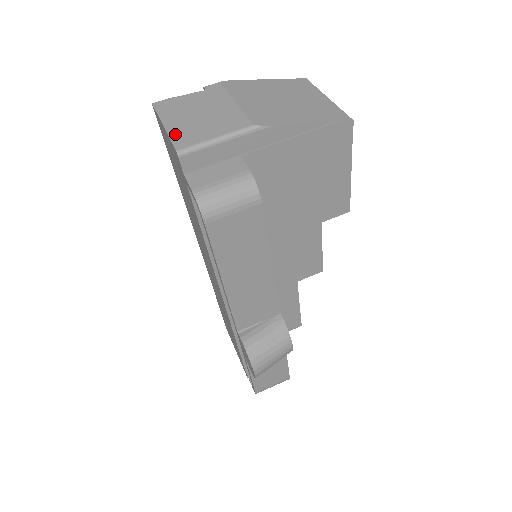
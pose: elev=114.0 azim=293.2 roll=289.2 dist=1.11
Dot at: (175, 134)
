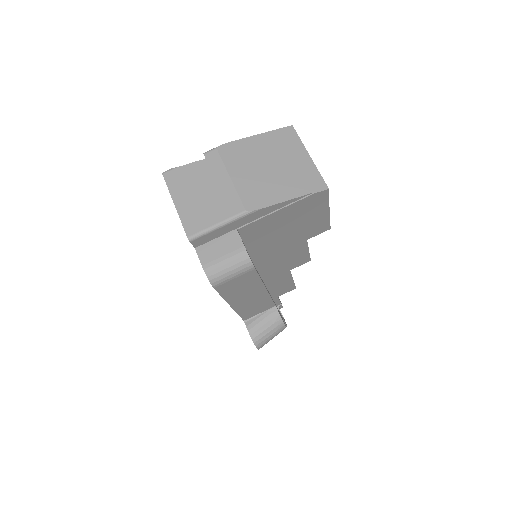
Dot at: (185, 217)
